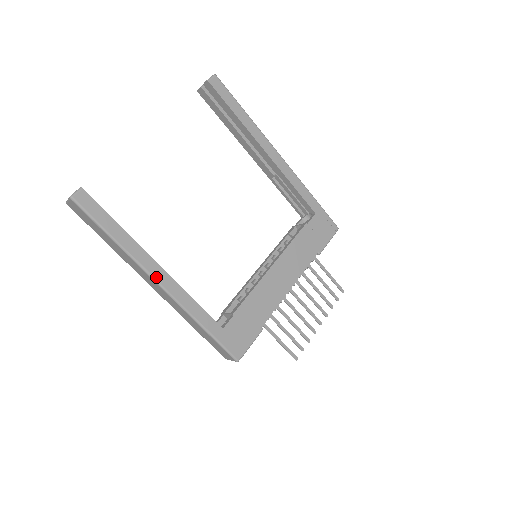
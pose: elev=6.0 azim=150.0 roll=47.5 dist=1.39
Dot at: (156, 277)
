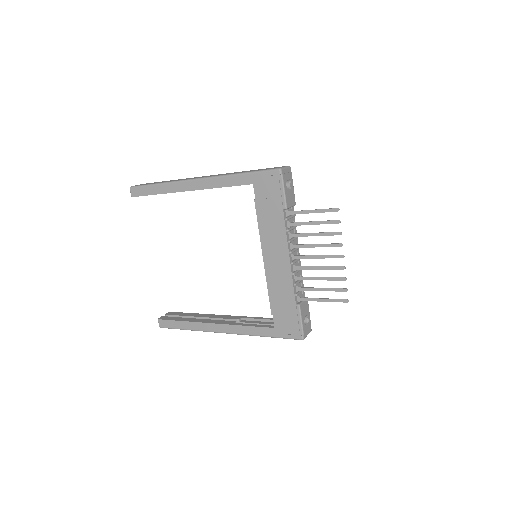
Dot at: (218, 331)
